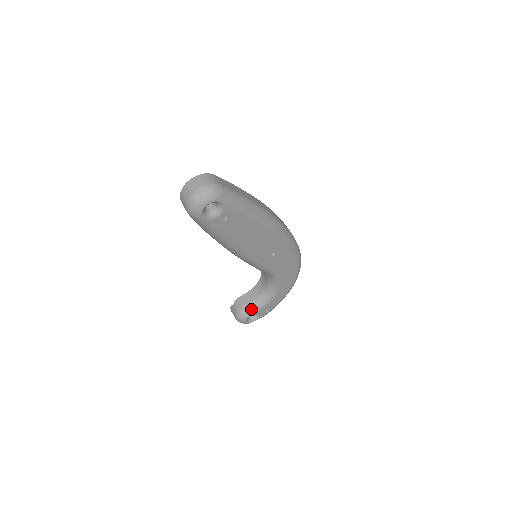
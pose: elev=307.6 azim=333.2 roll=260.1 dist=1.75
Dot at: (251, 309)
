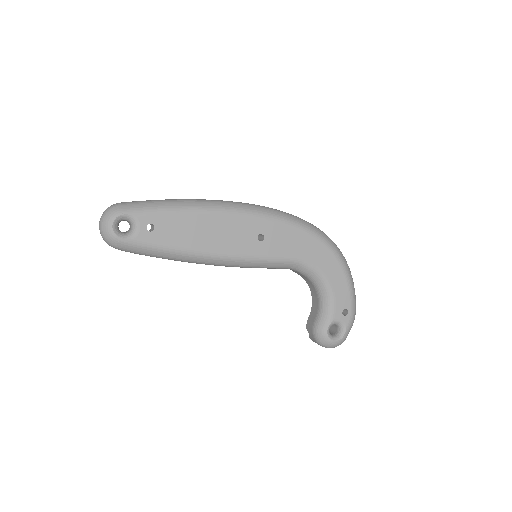
Dot at: (322, 321)
